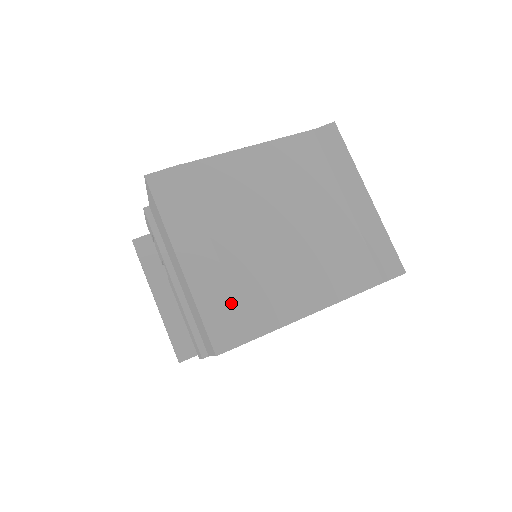
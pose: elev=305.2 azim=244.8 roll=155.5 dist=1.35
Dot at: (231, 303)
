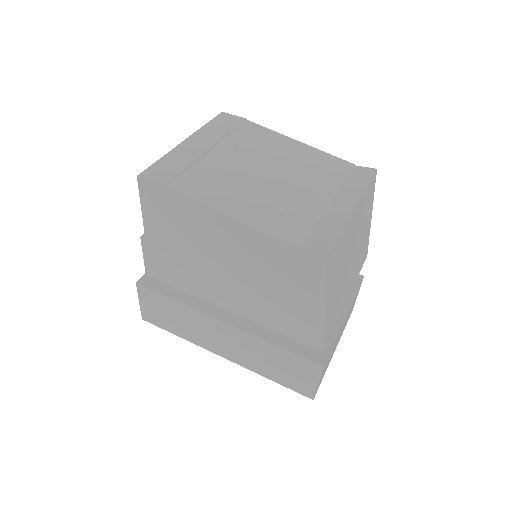
Dot at: (182, 167)
